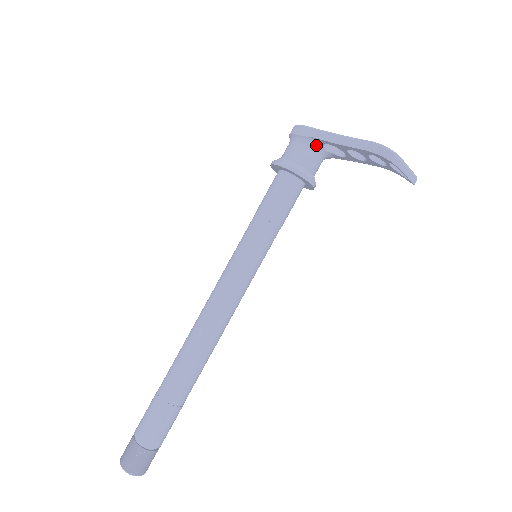
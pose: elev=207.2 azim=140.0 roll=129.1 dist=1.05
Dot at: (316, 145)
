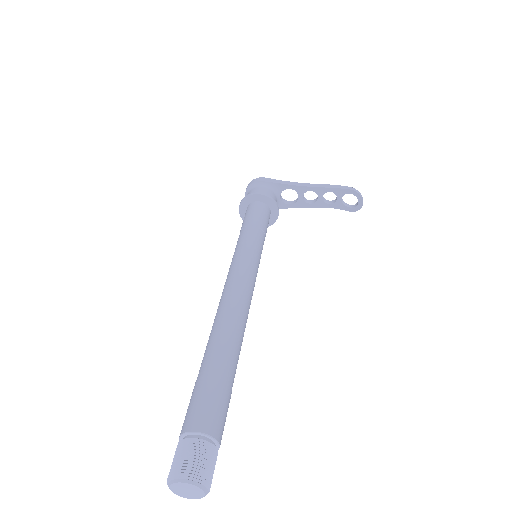
Dot at: (277, 191)
